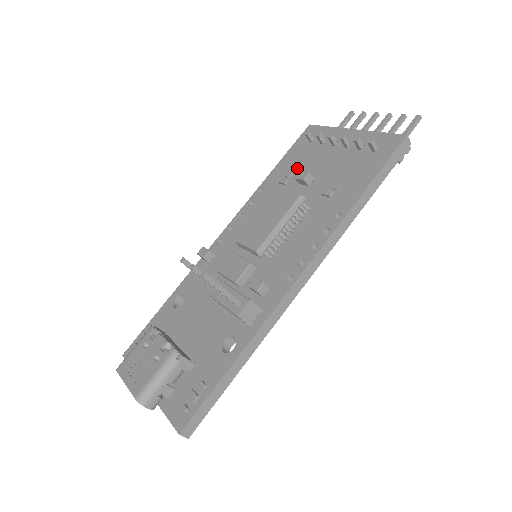
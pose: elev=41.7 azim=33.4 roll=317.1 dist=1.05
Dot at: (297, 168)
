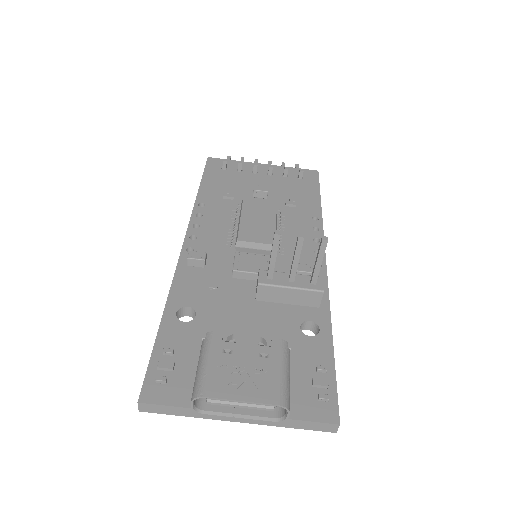
Dot at: (231, 188)
